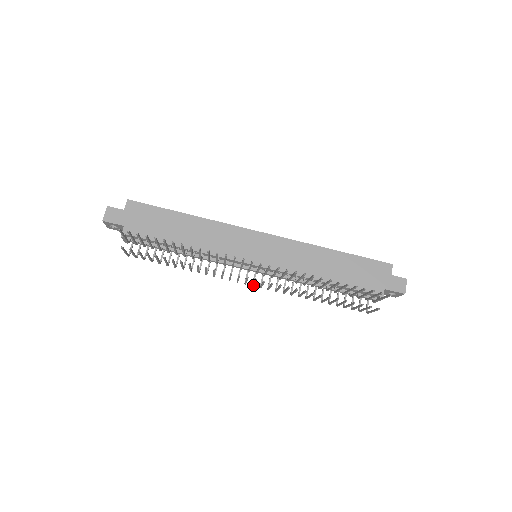
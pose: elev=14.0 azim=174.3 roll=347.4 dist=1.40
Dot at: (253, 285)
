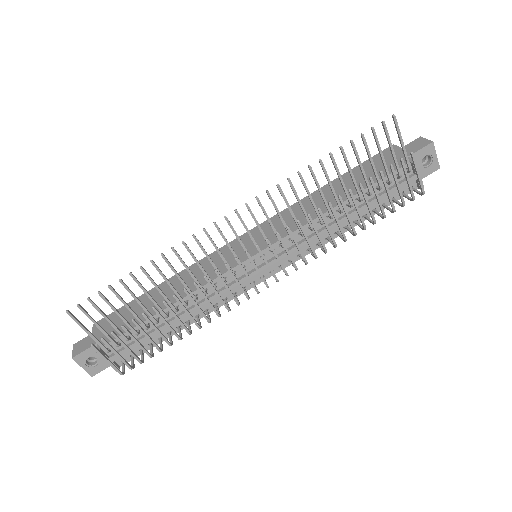
Dot at: (274, 275)
